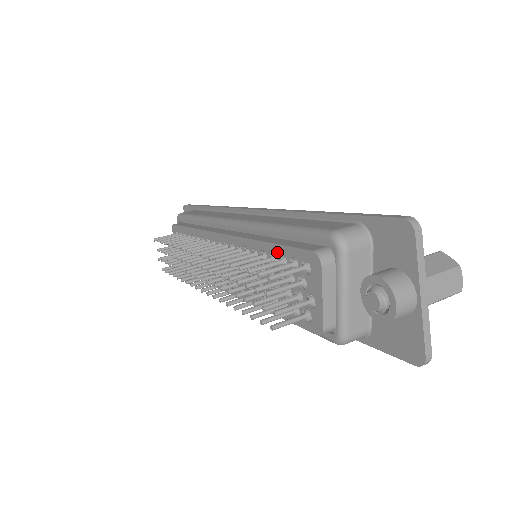
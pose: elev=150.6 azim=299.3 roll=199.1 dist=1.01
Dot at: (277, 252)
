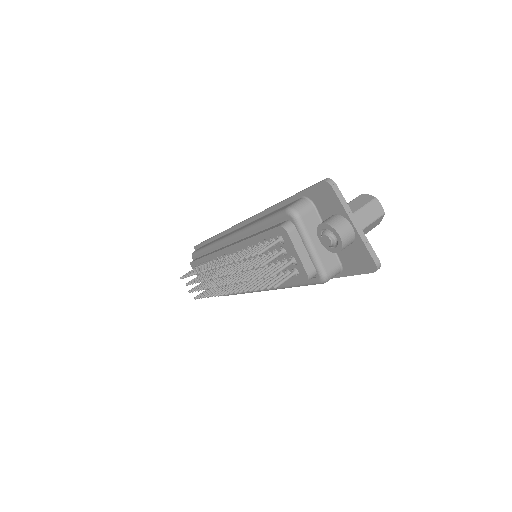
Dot at: (261, 240)
